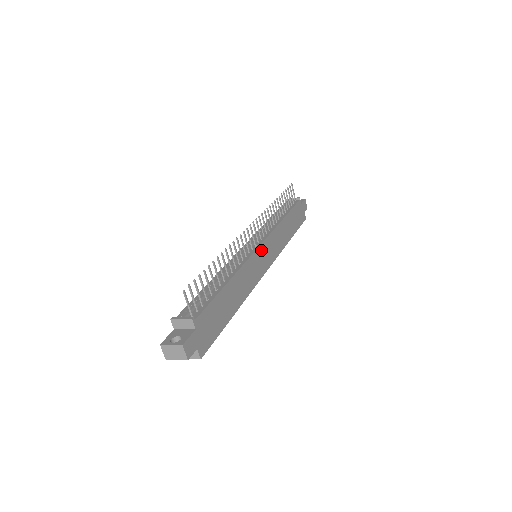
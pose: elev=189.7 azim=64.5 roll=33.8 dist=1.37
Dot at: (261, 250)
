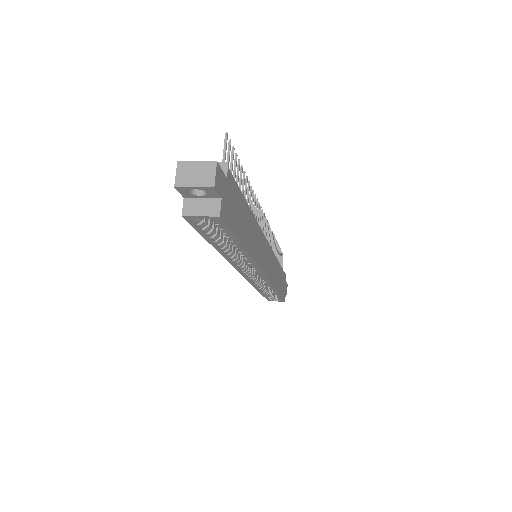
Dot at: (267, 247)
